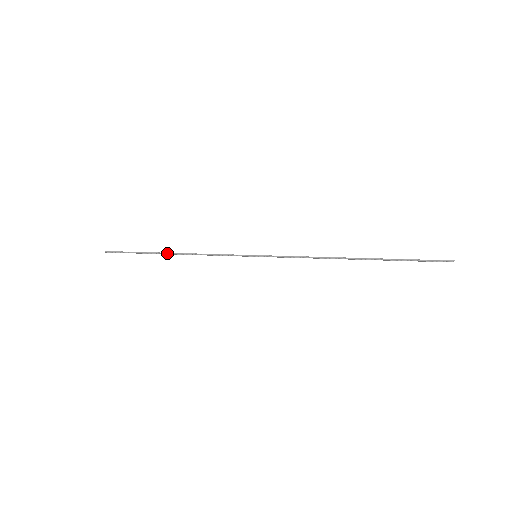
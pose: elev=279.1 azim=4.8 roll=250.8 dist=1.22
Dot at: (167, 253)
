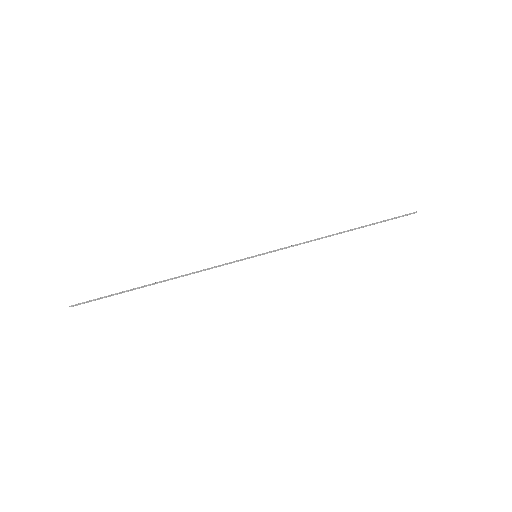
Dot at: (155, 283)
